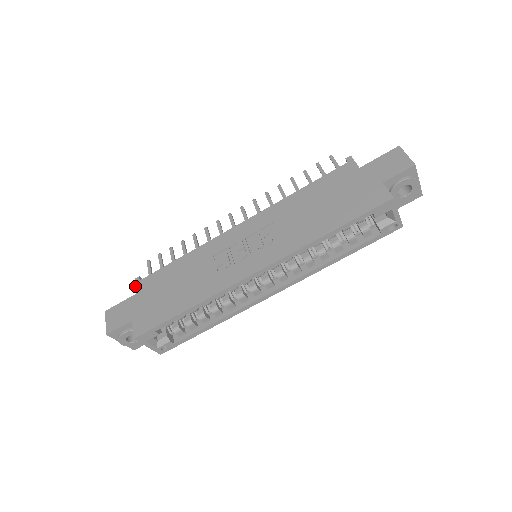
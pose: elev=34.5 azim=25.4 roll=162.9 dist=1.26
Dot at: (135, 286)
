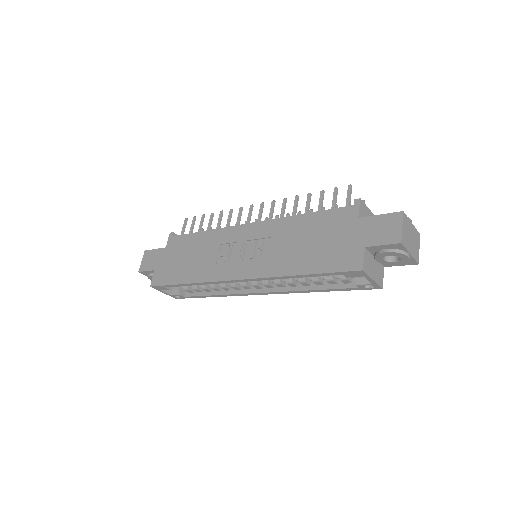
Dot at: occluded
